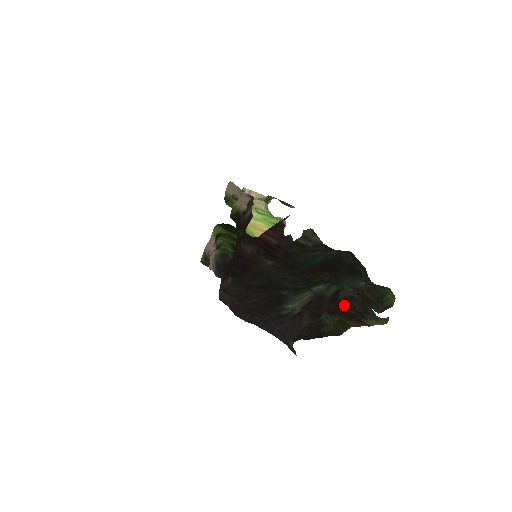
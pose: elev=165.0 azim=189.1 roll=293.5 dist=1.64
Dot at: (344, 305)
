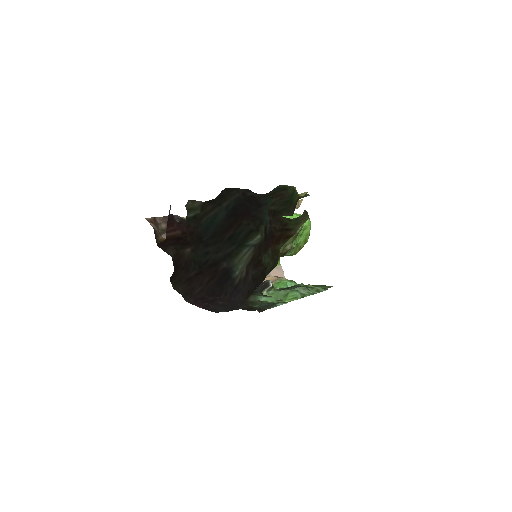
Dot at: (270, 235)
